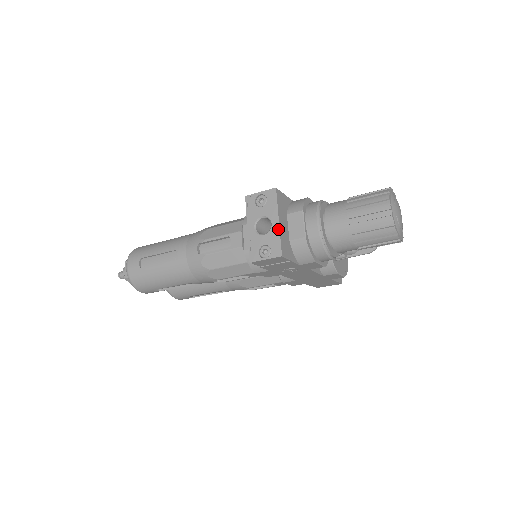
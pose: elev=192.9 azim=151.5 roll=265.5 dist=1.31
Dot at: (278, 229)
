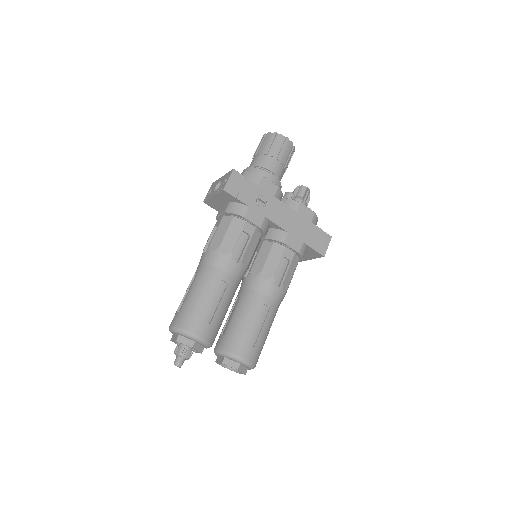
Dot at: (224, 175)
